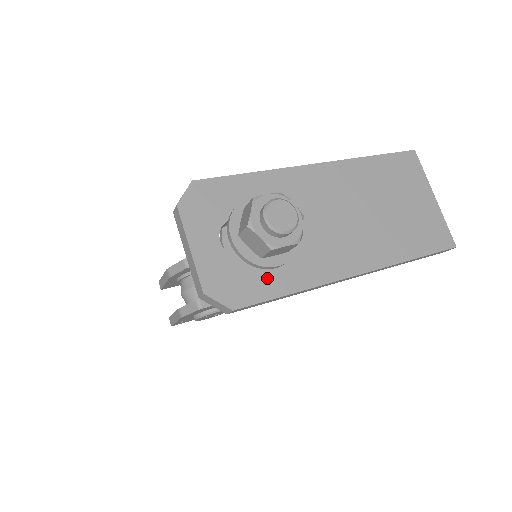
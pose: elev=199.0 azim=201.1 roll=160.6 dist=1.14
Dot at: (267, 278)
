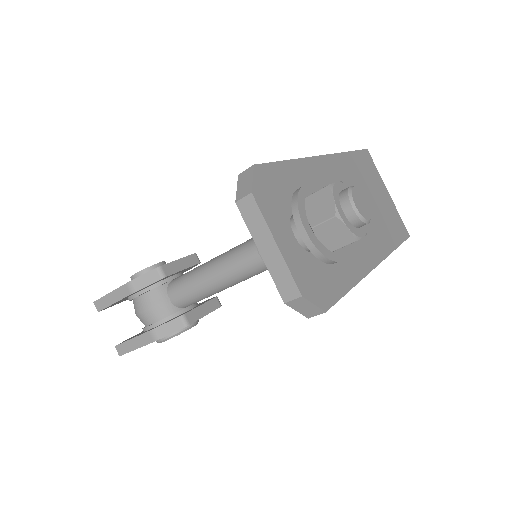
Dot at: (334, 274)
